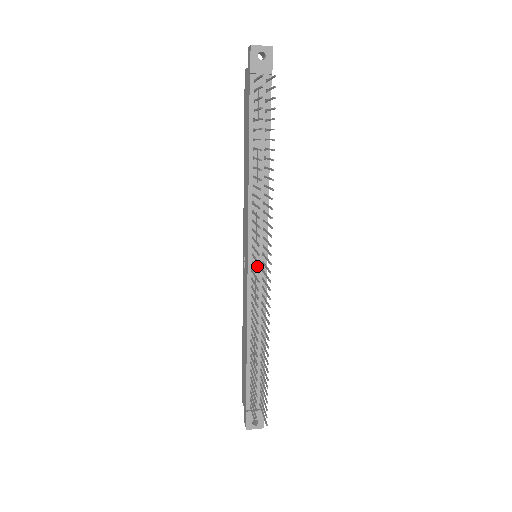
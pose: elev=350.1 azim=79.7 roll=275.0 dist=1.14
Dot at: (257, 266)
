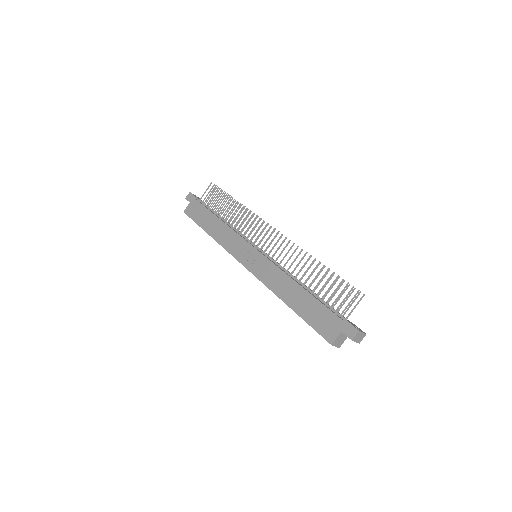
Dot at: (263, 251)
